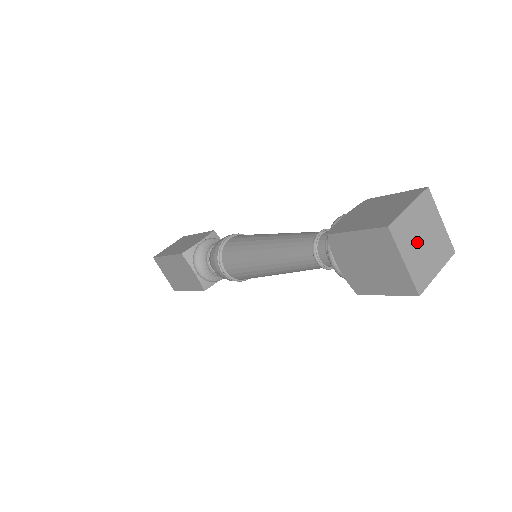
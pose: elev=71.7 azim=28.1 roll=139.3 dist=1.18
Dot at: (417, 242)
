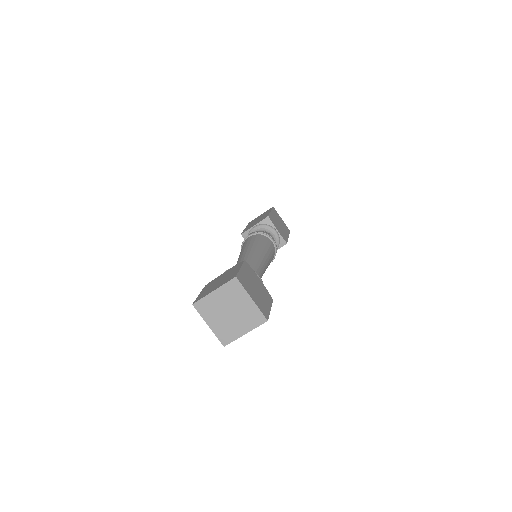
Dot at: (222, 314)
